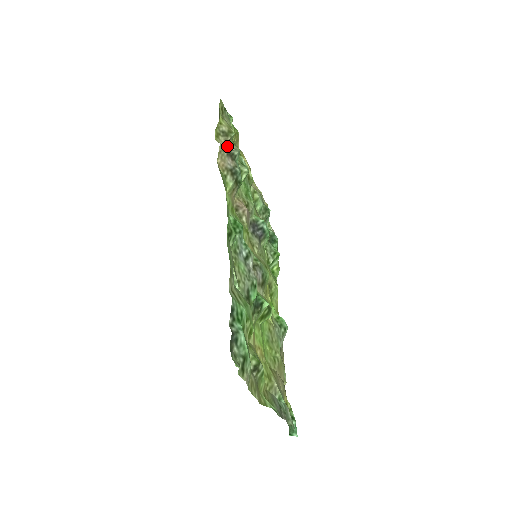
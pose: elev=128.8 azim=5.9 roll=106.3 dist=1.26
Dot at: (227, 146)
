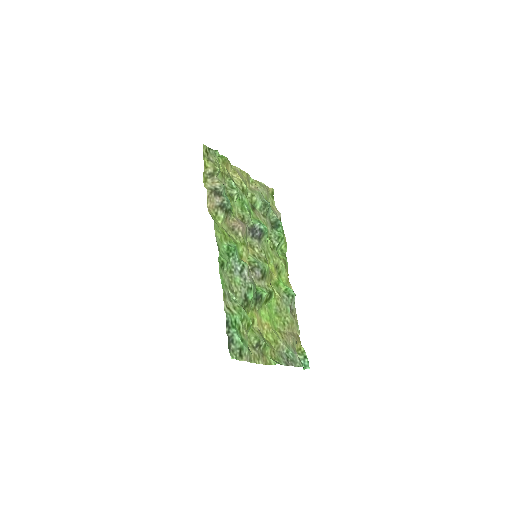
Dot at: (214, 186)
